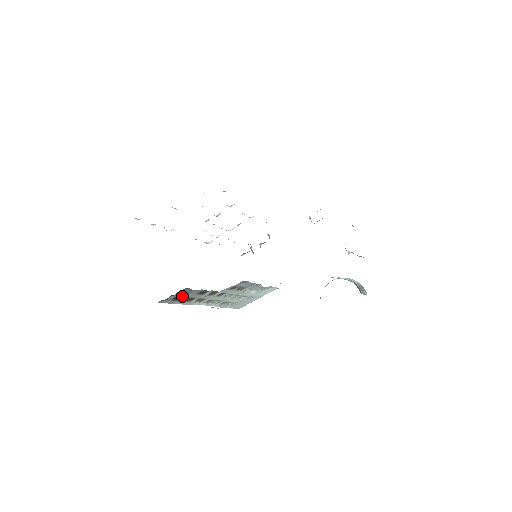
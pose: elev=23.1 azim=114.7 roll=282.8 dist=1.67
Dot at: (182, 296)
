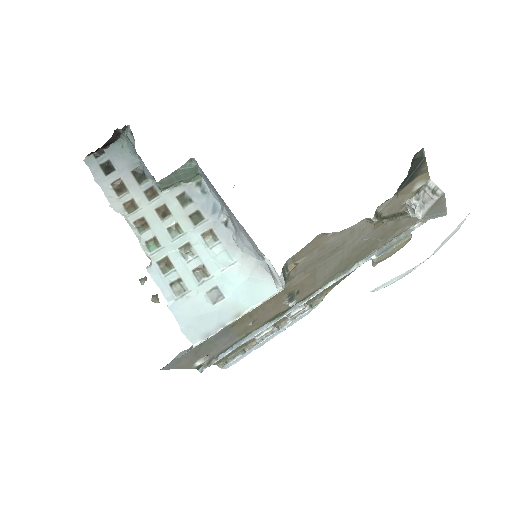
Dot at: (113, 164)
